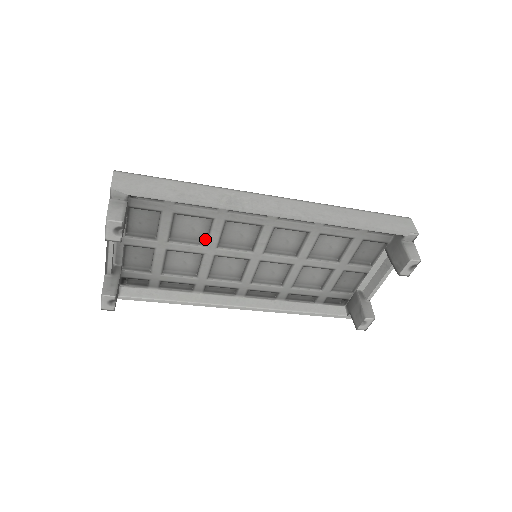
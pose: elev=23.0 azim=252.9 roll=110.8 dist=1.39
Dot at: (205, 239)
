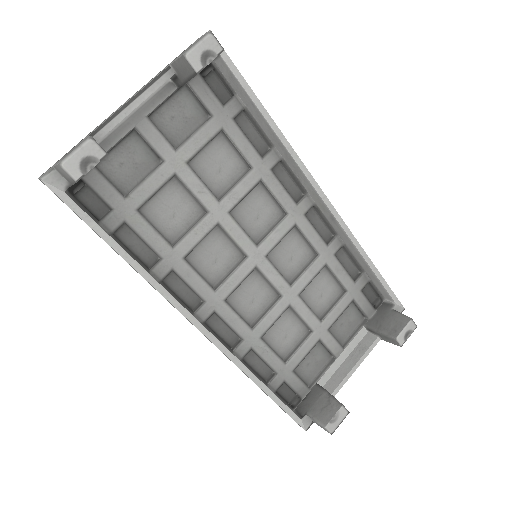
Dot at: (220, 195)
